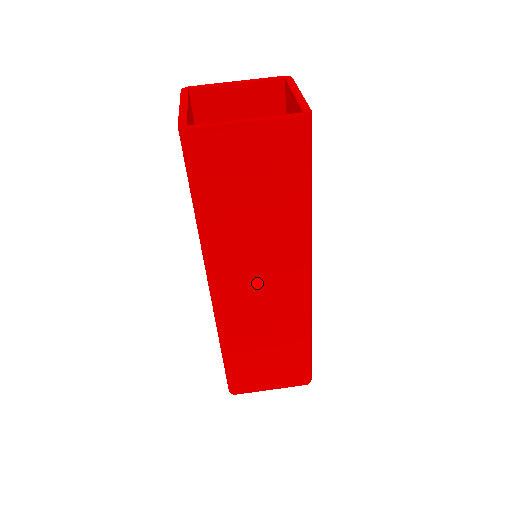
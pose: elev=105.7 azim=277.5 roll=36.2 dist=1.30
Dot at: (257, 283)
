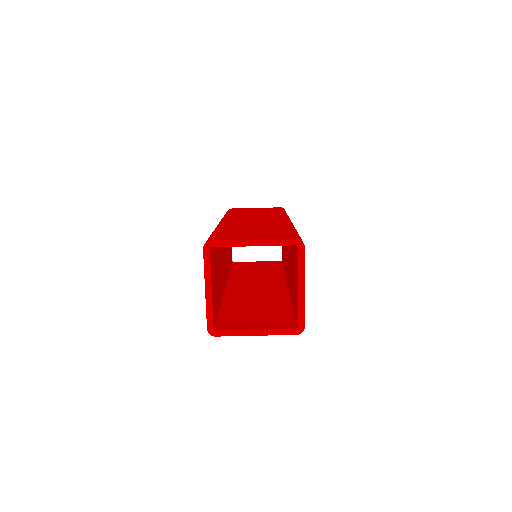
Dot at: occluded
